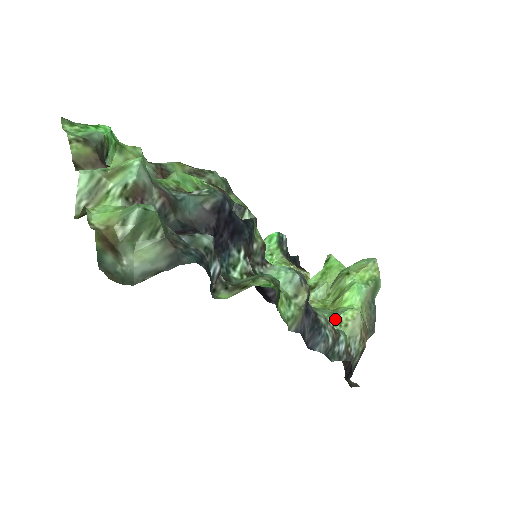
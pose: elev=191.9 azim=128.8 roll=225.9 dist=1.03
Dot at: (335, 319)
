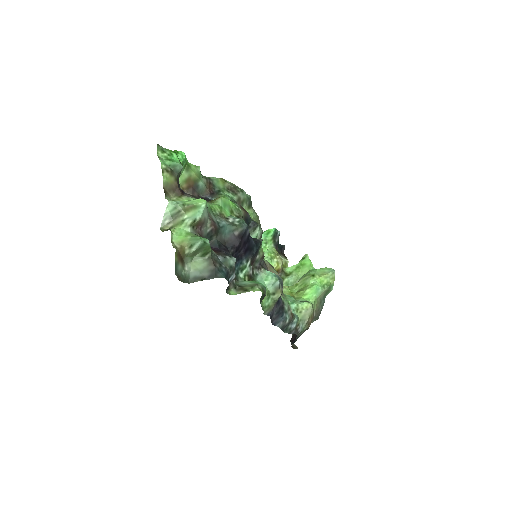
Dot at: (295, 306)
